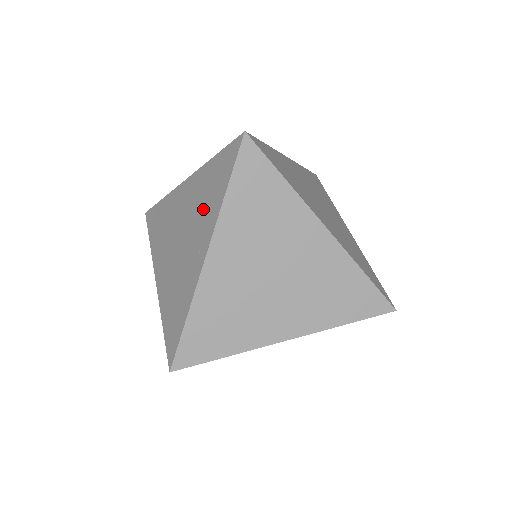
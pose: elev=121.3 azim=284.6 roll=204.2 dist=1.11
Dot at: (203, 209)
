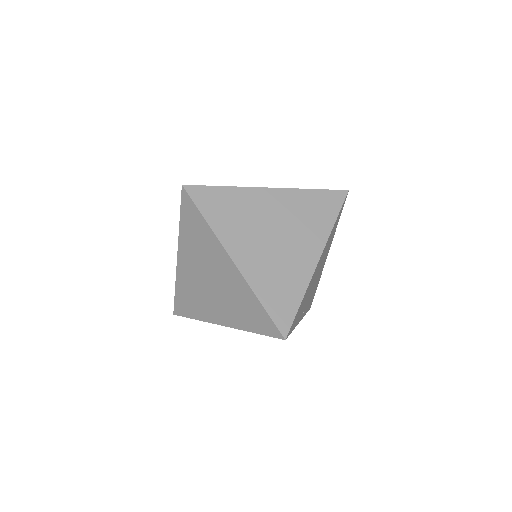
Dot at: occluded
